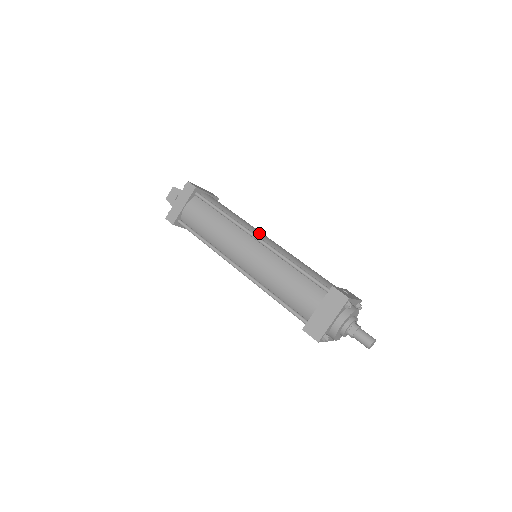
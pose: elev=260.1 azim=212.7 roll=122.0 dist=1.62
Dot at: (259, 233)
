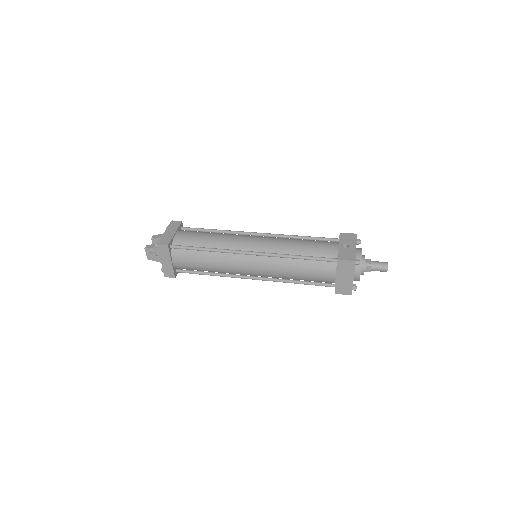
Dot at: (247, 244)
